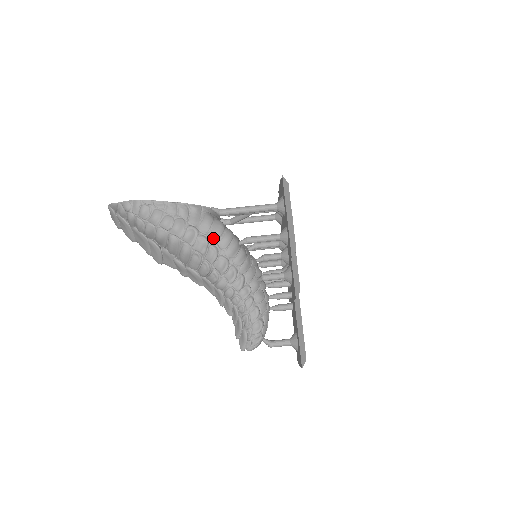
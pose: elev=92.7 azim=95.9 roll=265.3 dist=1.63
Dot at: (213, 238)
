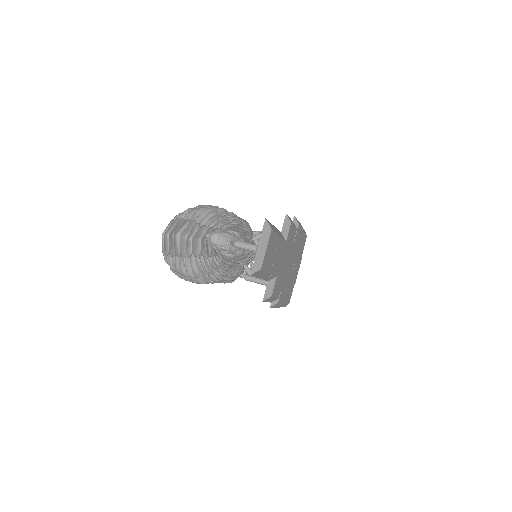
Dot at: occluded
